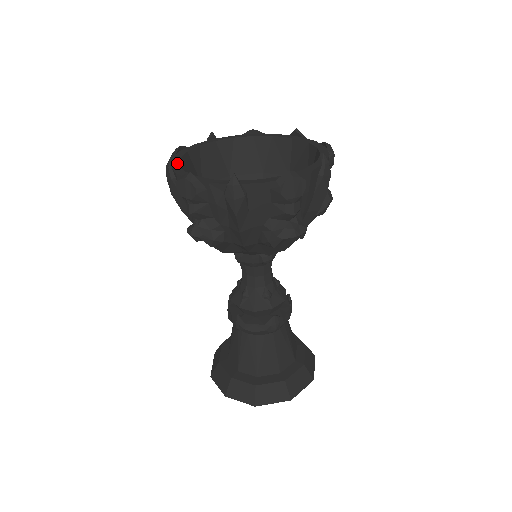
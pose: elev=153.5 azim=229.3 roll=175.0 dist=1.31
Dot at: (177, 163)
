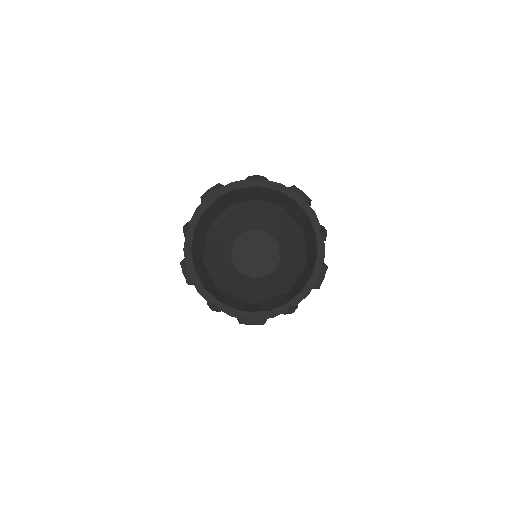
Dot at: (213, 299)
